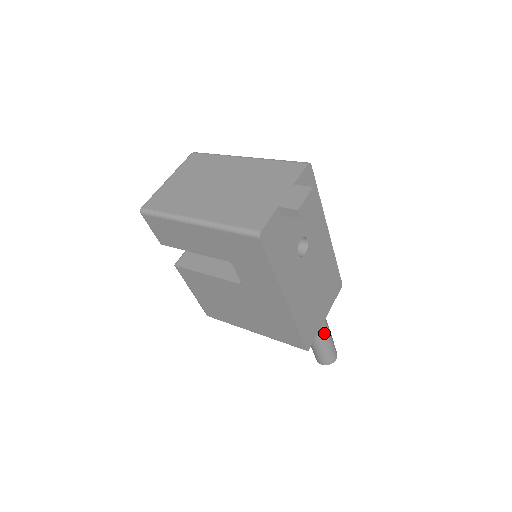
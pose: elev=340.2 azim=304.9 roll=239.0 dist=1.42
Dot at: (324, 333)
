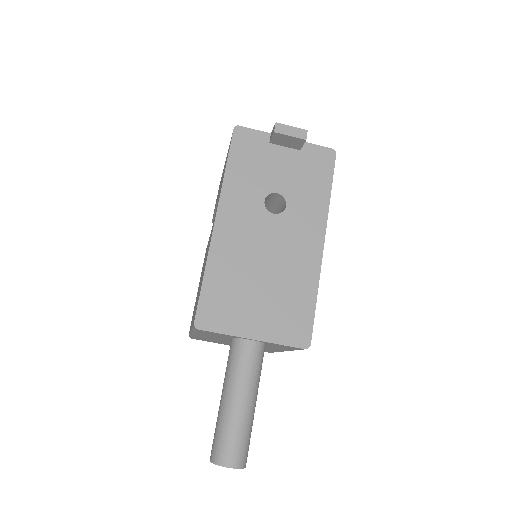
Dot at: (239, 375)
